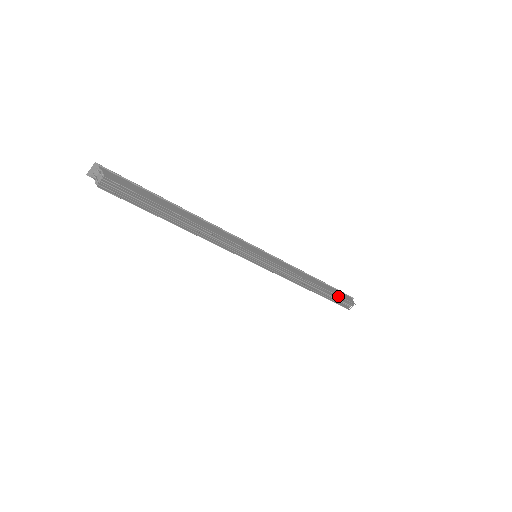
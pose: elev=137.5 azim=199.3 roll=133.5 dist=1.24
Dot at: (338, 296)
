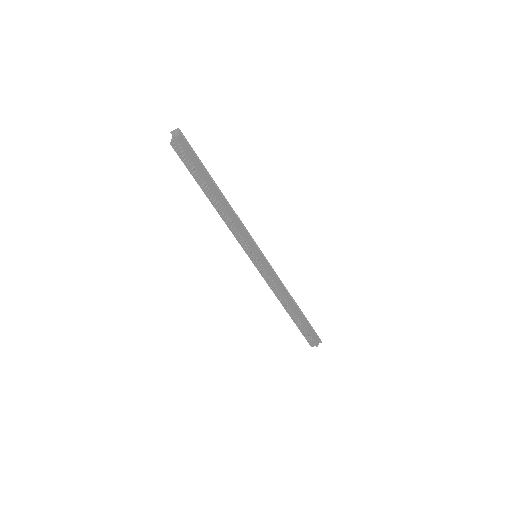
Dot at: (307, 330)
